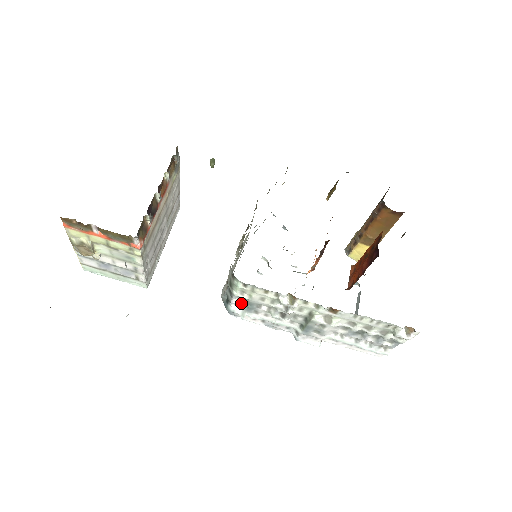
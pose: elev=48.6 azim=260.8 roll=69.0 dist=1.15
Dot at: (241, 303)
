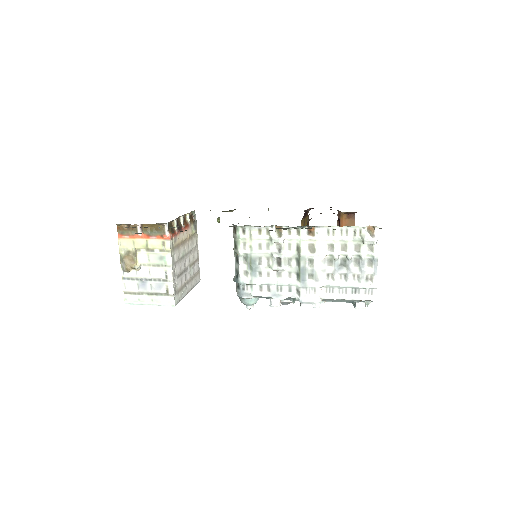
Dot at: (247, 267)
